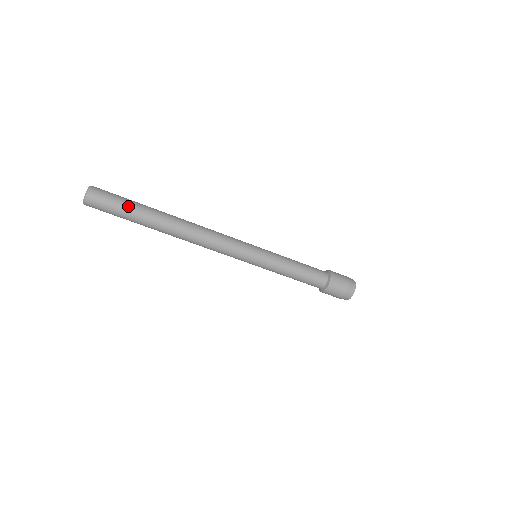
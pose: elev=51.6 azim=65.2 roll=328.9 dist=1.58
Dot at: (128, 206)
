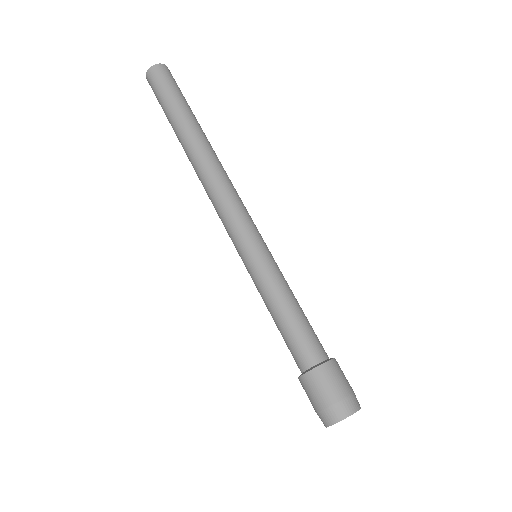
Dot at: (182, 99)
